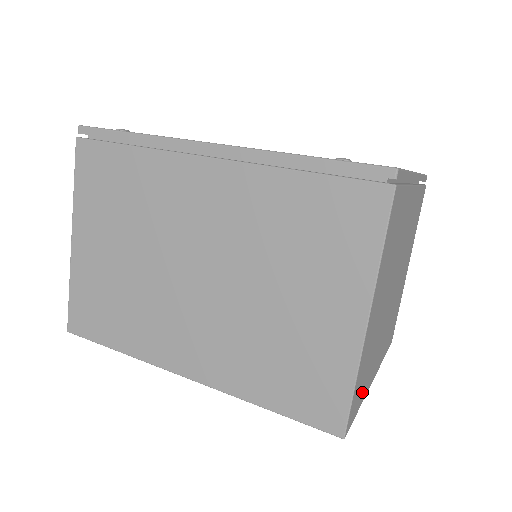
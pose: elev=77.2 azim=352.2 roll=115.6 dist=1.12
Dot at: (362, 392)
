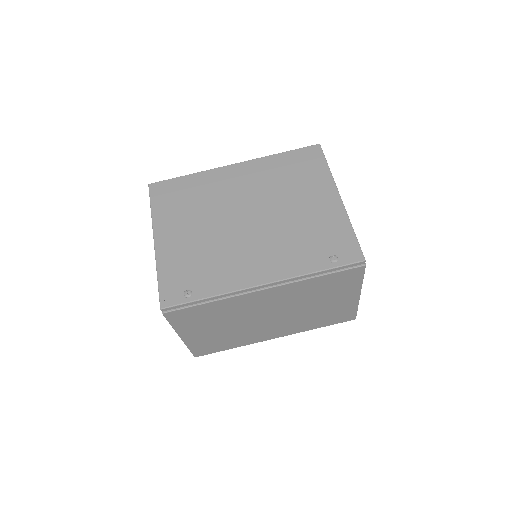
Dot at: occluded
